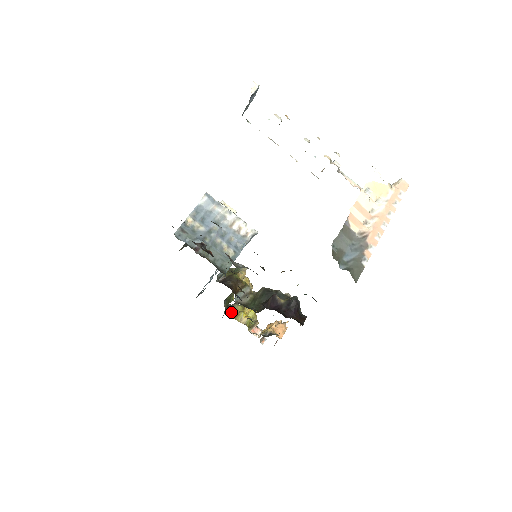
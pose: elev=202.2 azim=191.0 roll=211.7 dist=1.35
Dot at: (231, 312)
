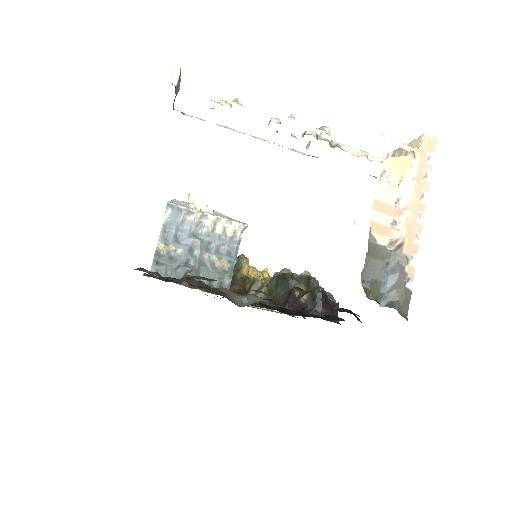
Dot at: occluded
